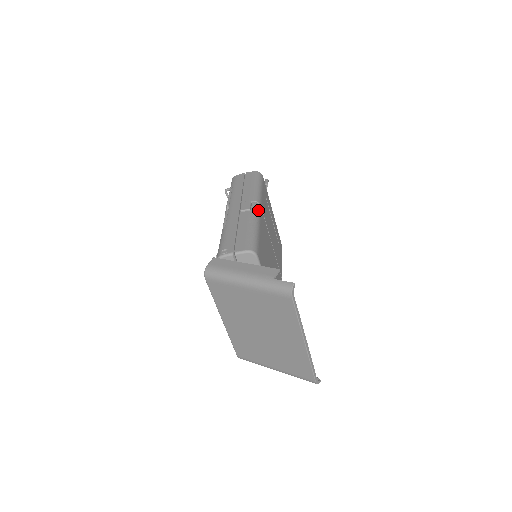
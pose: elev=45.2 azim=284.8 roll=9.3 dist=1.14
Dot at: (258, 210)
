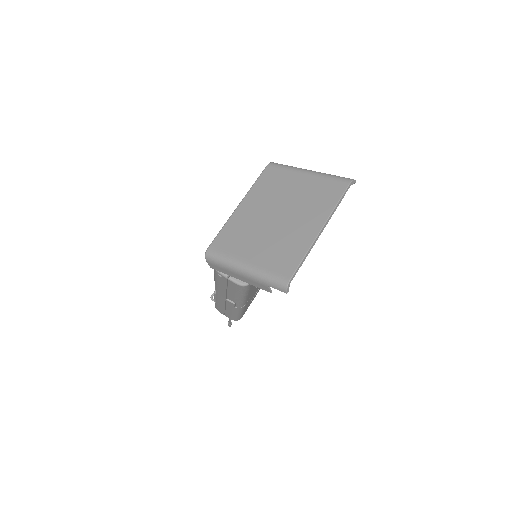
Dot at: occluded
